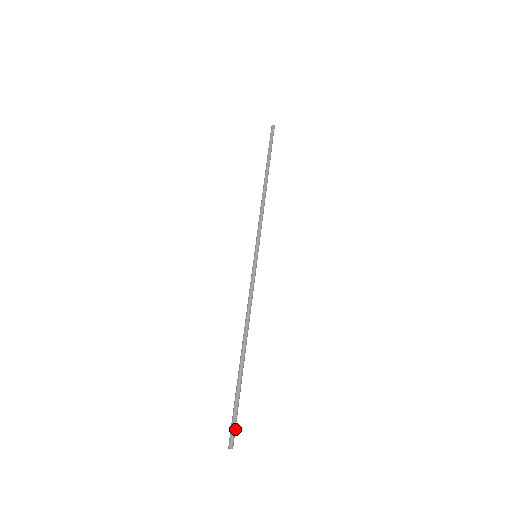
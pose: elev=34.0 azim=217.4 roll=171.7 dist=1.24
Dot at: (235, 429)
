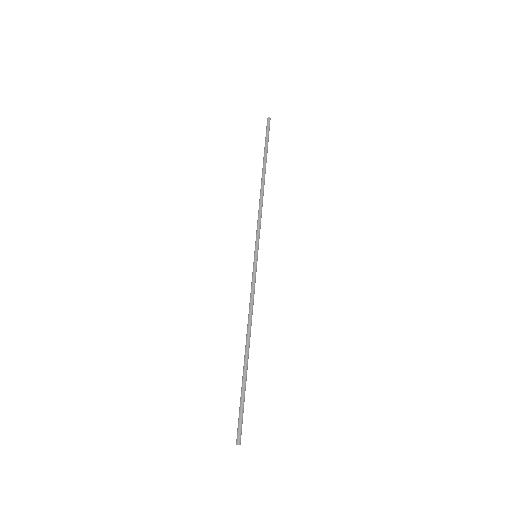
Dot at: occluded
